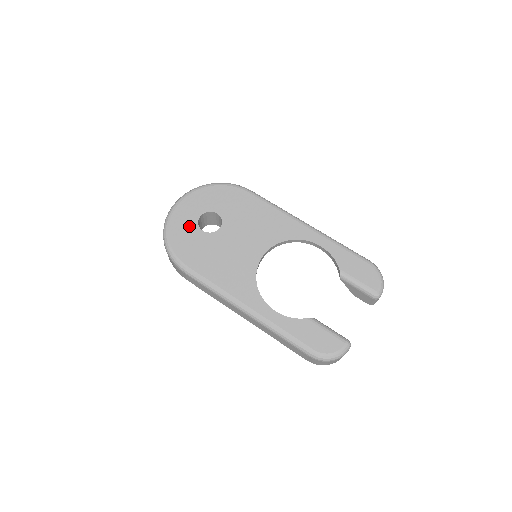
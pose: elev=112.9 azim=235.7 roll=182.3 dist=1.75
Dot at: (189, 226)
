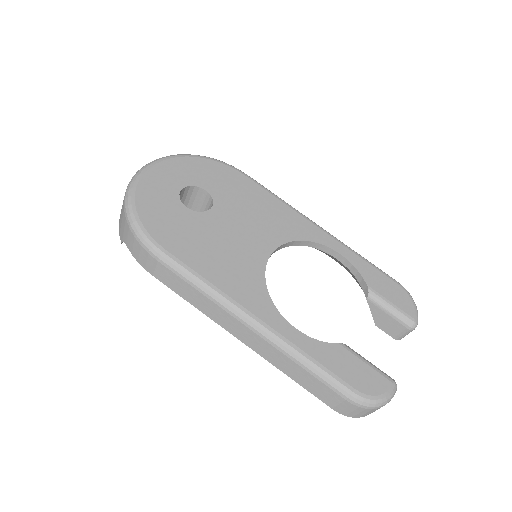
Dot at: (166, 197)
